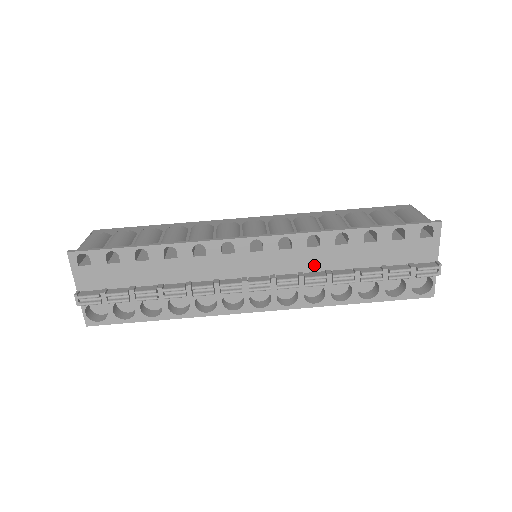
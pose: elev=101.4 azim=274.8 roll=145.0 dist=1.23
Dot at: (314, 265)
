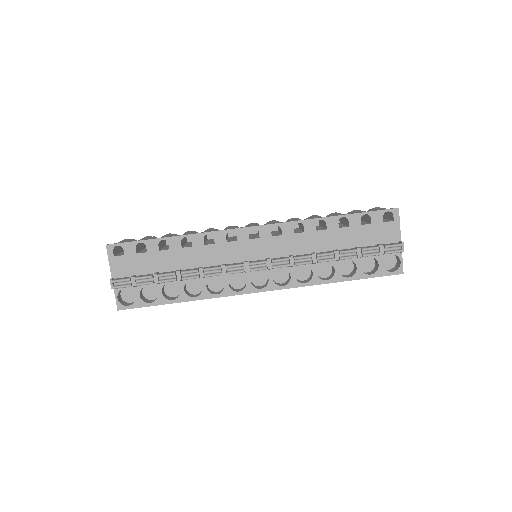
Dot at: (301, 249)
